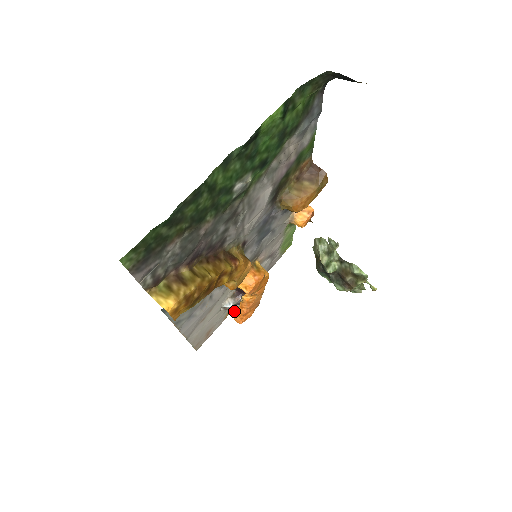
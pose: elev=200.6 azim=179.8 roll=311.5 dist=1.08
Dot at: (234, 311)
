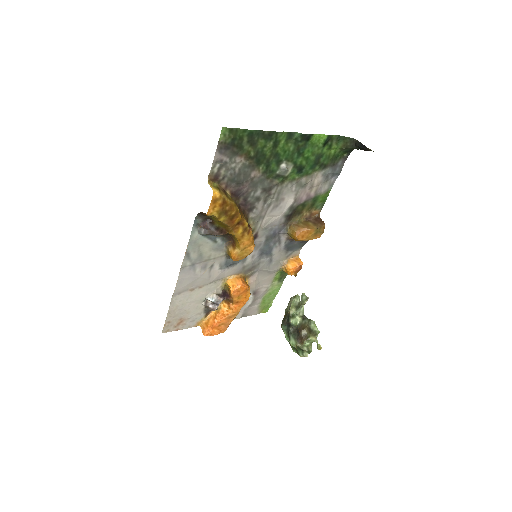
Dot at: (206, 322)
